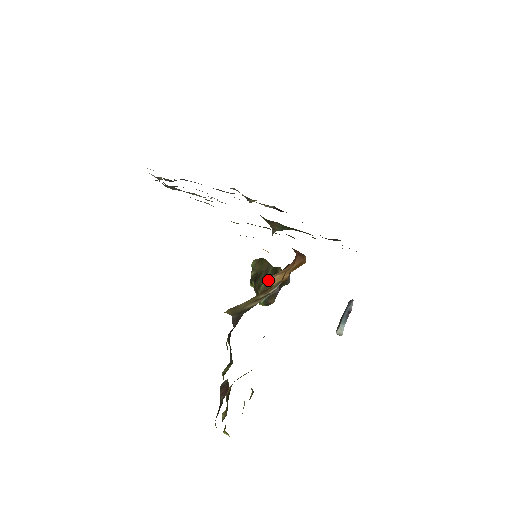
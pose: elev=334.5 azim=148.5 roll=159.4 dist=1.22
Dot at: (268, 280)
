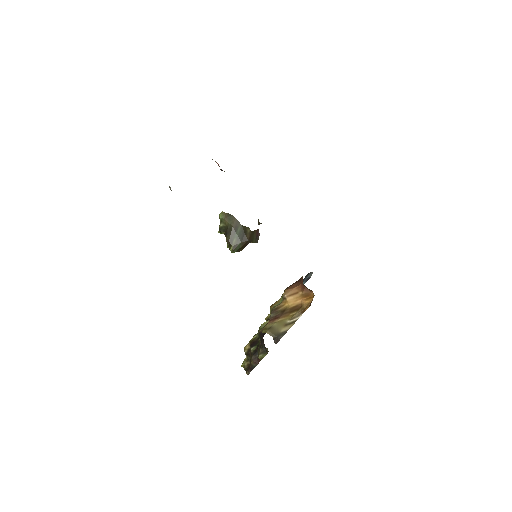
Dot at: (238, 236)
